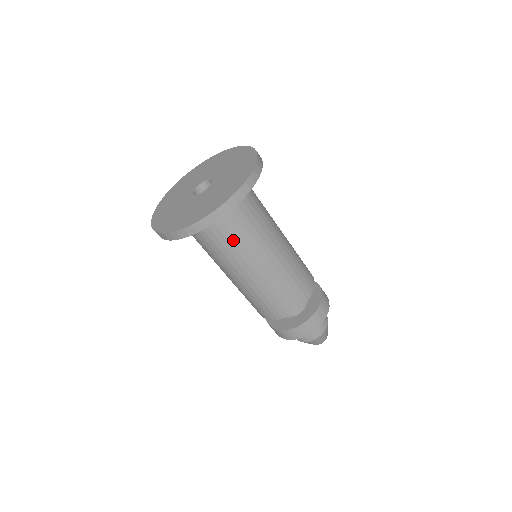
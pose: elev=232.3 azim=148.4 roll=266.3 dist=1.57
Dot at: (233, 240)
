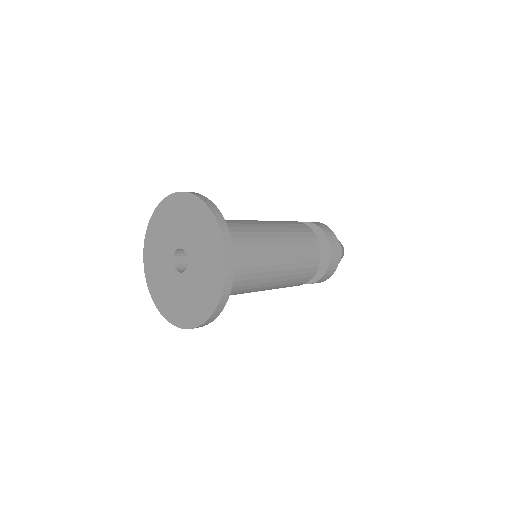
Dot at: occluded
